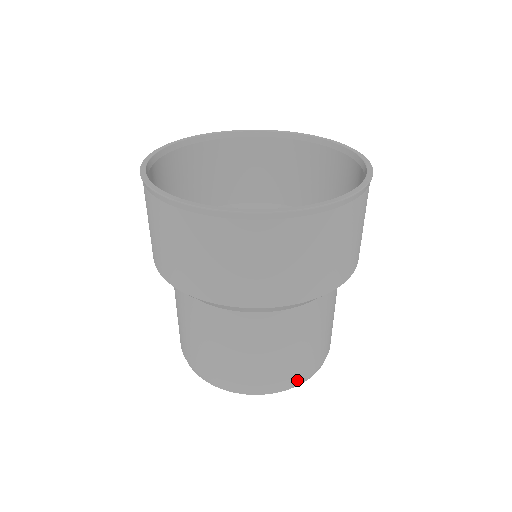
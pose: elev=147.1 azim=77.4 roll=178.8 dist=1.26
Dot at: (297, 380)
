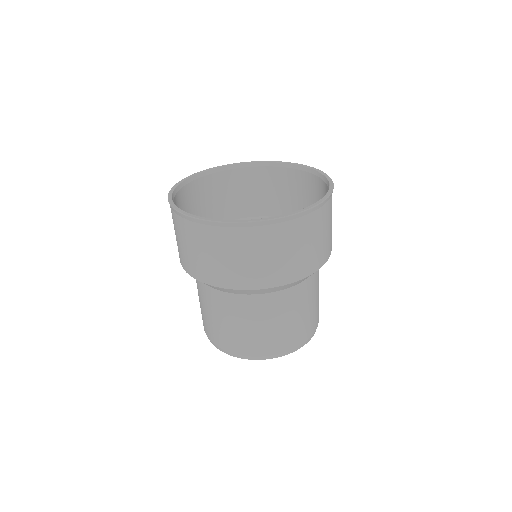
Dot at: (306, 339)
